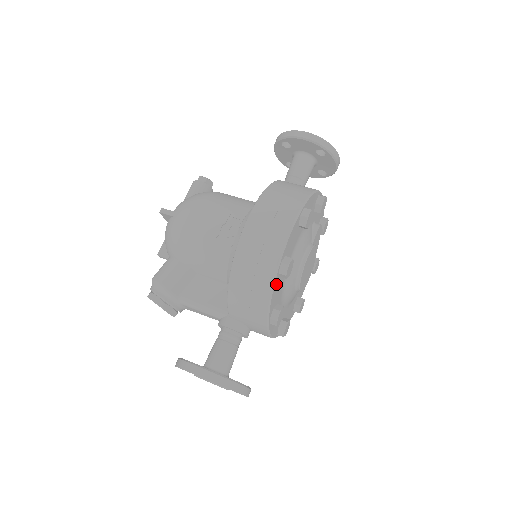
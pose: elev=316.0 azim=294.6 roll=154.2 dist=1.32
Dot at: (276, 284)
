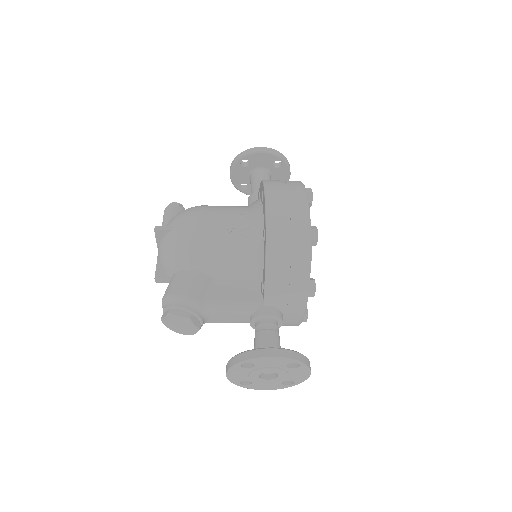
Dot at: occluded
